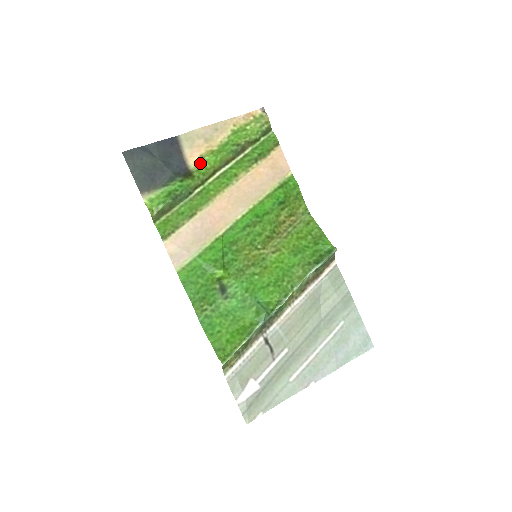
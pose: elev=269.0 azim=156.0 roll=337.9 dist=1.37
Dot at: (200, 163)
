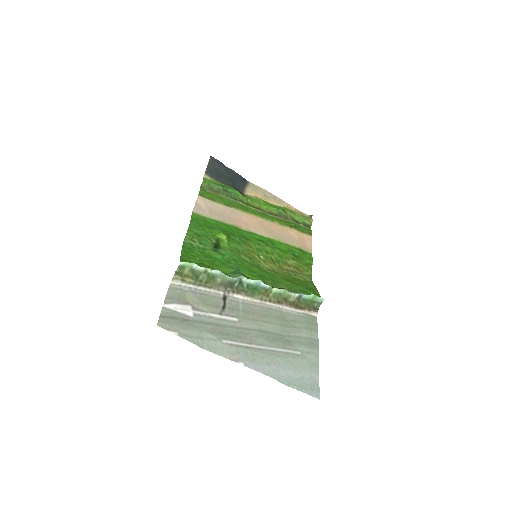
Dot at: (253, 197)
